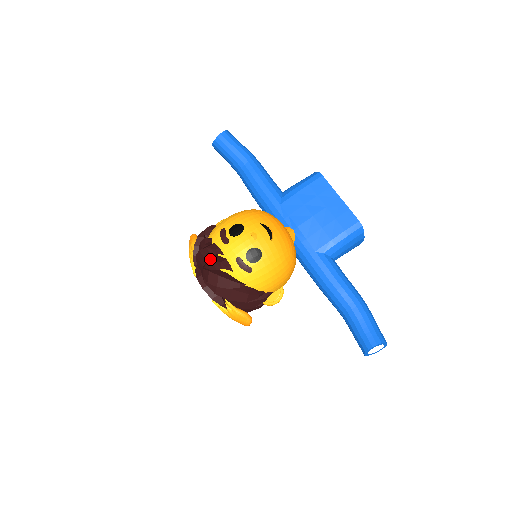
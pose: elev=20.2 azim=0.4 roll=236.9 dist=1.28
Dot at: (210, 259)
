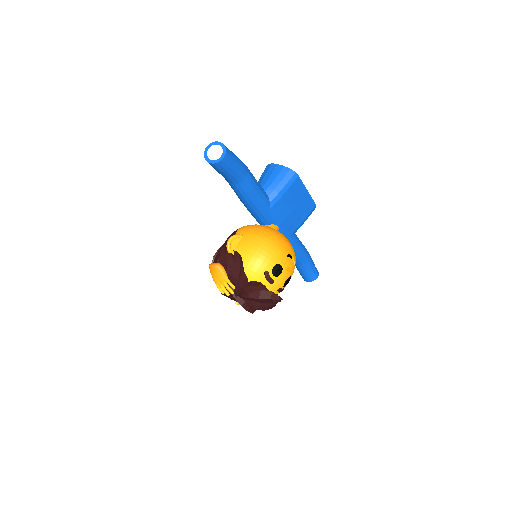
Dot at: occluded
